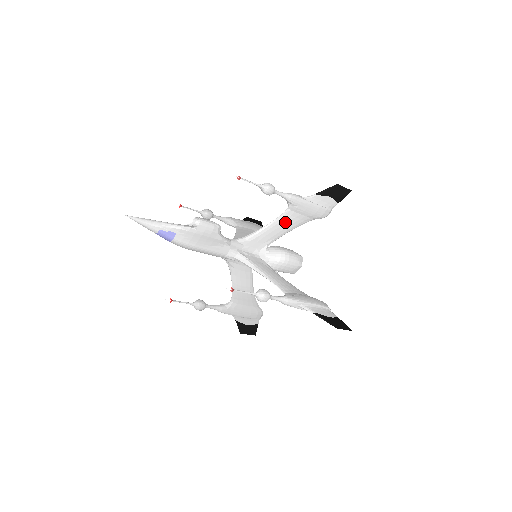
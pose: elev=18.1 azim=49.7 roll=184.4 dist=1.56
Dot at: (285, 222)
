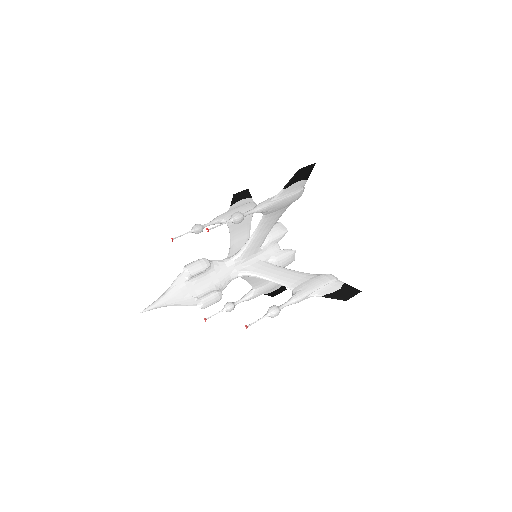
Dot at: (287, 281)
